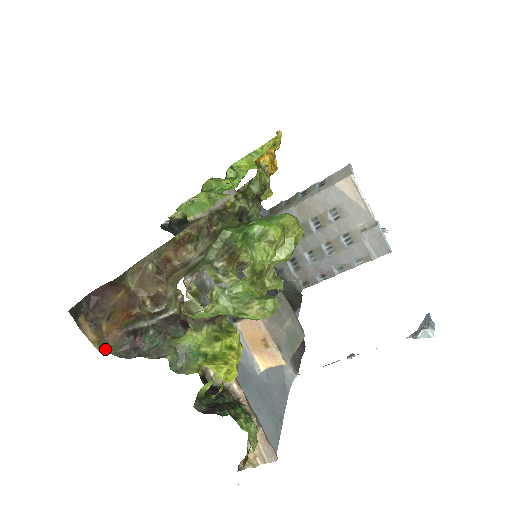
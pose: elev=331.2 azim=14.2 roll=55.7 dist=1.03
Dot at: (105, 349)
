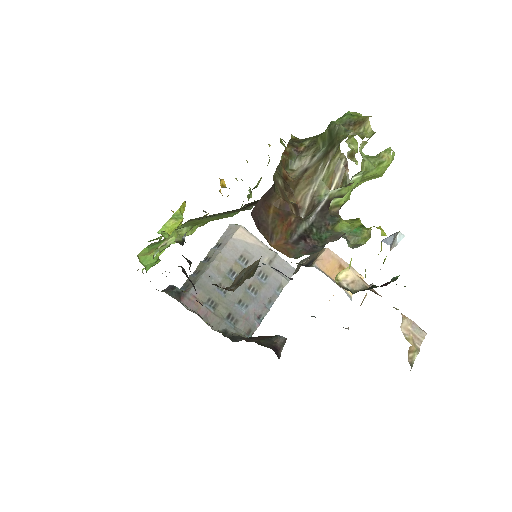
Dot at: (293, 257)
